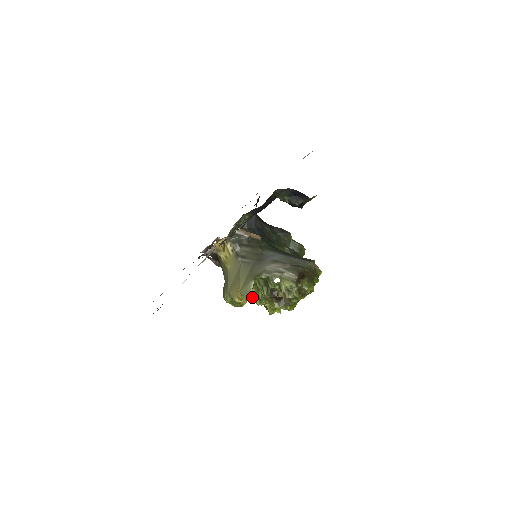
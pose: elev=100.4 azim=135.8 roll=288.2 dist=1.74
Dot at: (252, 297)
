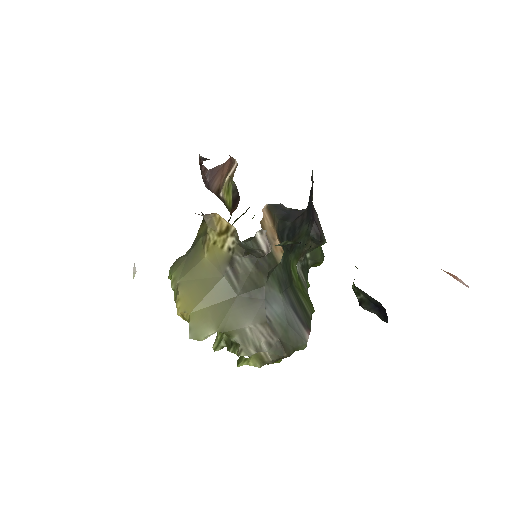
Dot at: occluded
